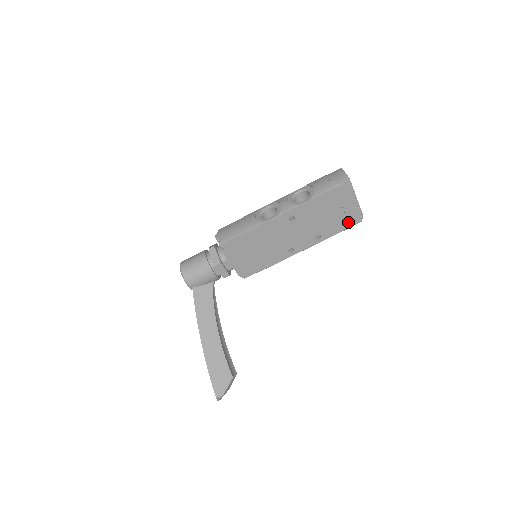
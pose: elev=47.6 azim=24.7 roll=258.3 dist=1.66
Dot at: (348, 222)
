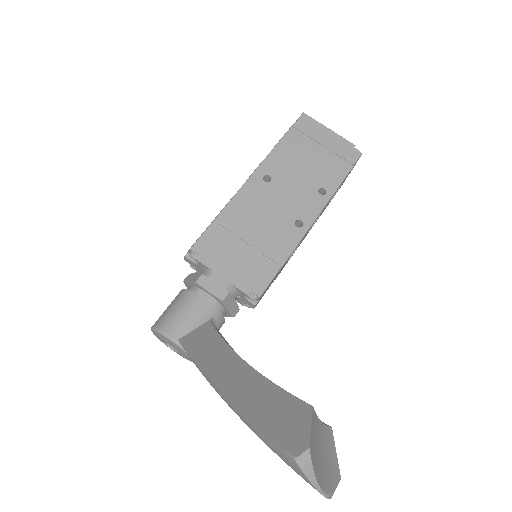
Dot at: (345, 161)
